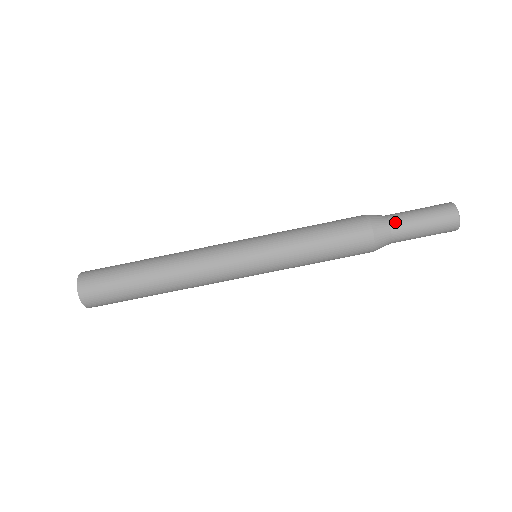
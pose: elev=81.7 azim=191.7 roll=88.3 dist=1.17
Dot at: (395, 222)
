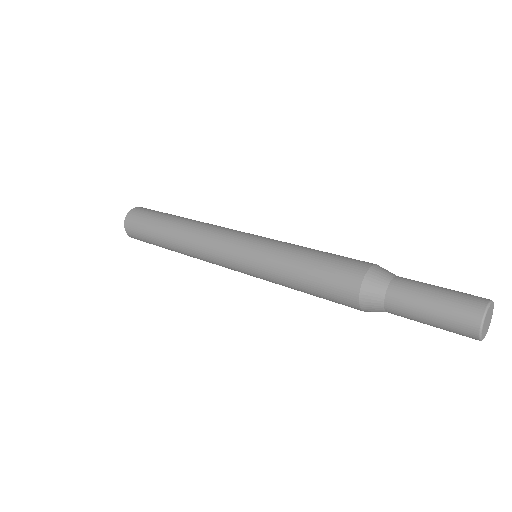
Dot at: (393, 293)
